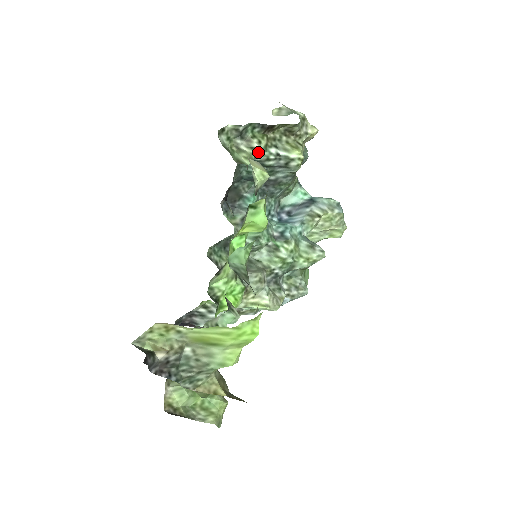
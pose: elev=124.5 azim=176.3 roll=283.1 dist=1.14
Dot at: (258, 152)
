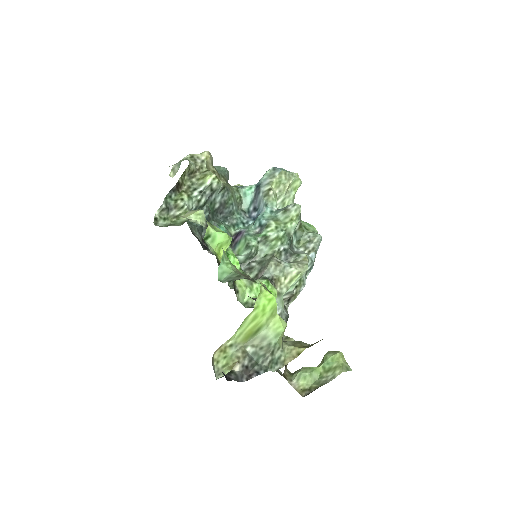
Dot at: (188, 205)
